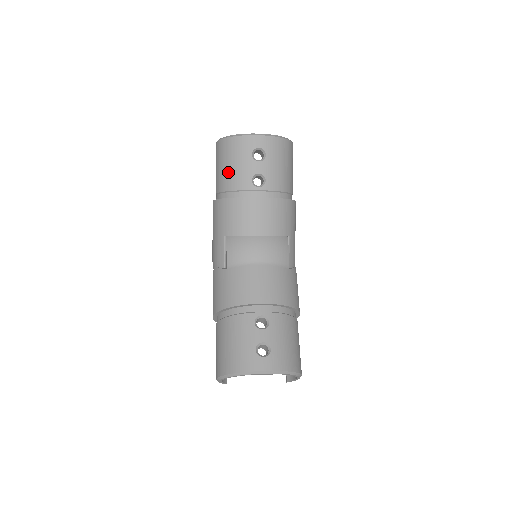
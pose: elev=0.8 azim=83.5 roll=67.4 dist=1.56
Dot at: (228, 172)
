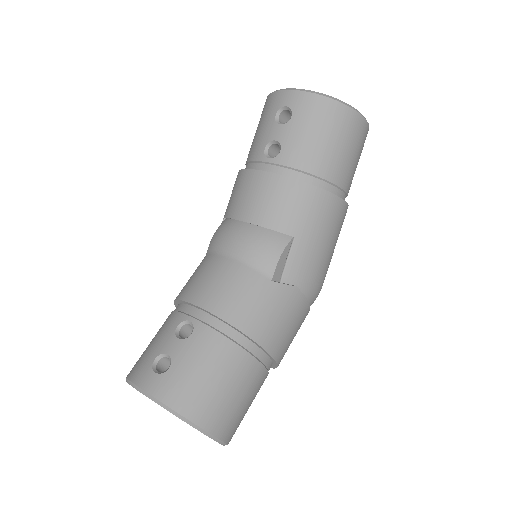
Dot at: (253, 139)
